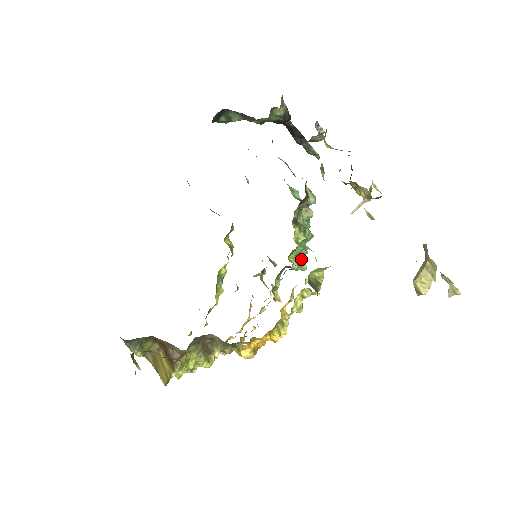
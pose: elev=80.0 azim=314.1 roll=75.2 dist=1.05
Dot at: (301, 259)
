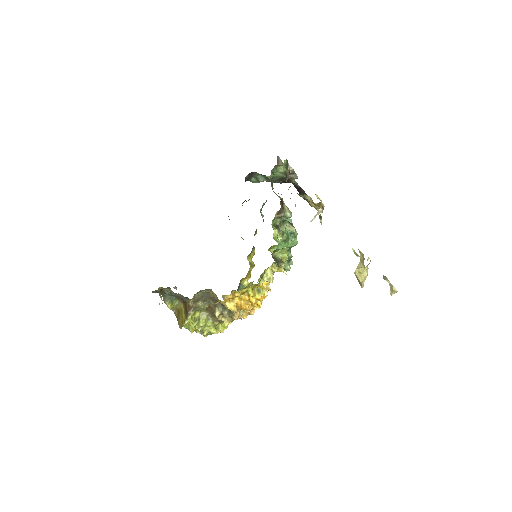
Dot at: (286, 262)
